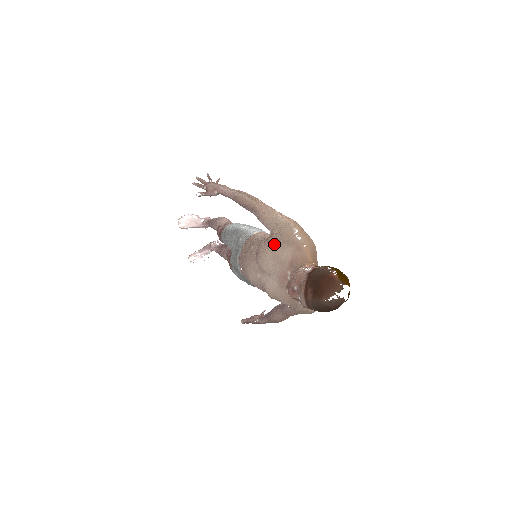
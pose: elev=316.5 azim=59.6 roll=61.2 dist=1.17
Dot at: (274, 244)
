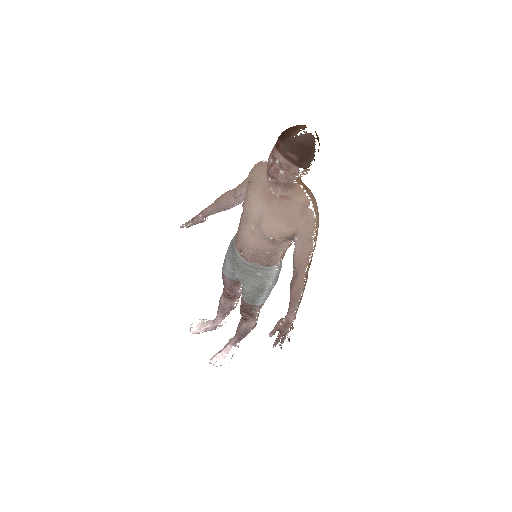
Dot at: (251, 183)
